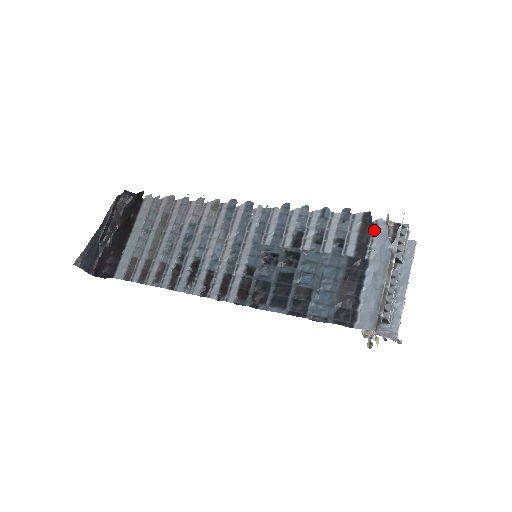
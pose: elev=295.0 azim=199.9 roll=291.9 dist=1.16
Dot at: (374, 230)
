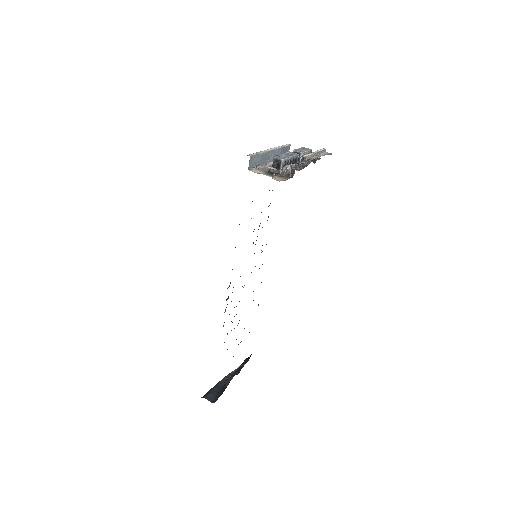
Dot at: occluded
